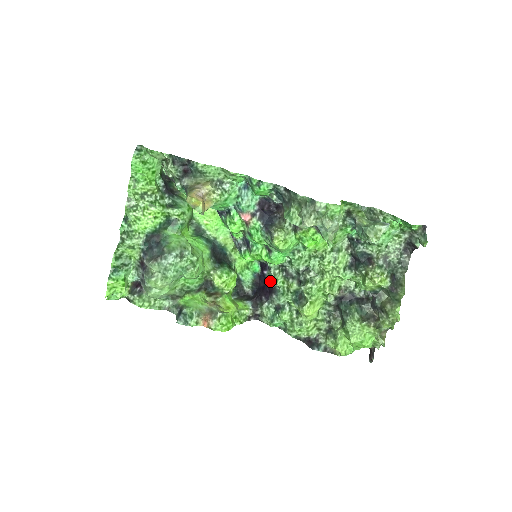
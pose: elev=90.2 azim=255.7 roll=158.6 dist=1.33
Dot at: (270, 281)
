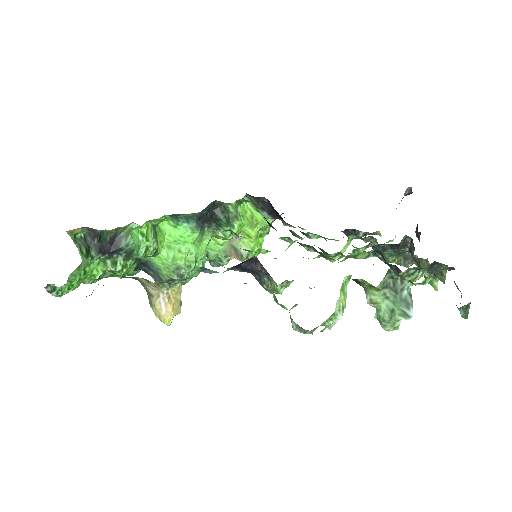
Dot at: occluded
